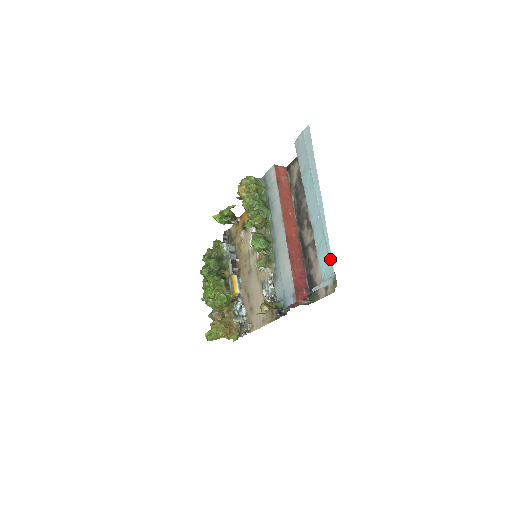
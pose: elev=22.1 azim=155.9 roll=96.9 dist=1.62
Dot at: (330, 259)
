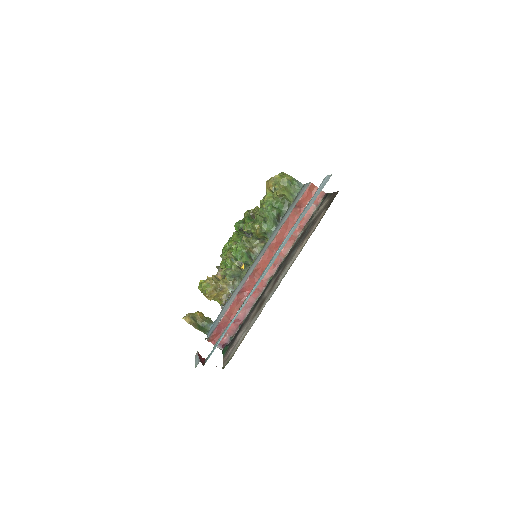
Dot at: (218, 343)
